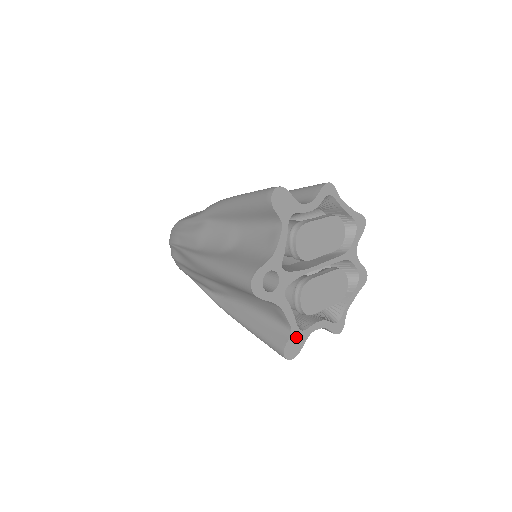
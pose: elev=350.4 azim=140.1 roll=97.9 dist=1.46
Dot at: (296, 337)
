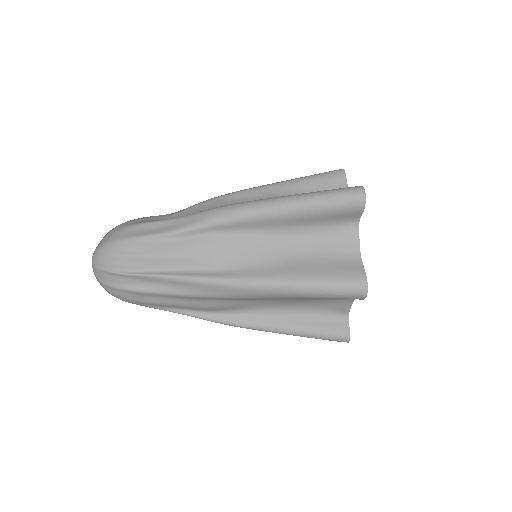
Dot at: occluded
